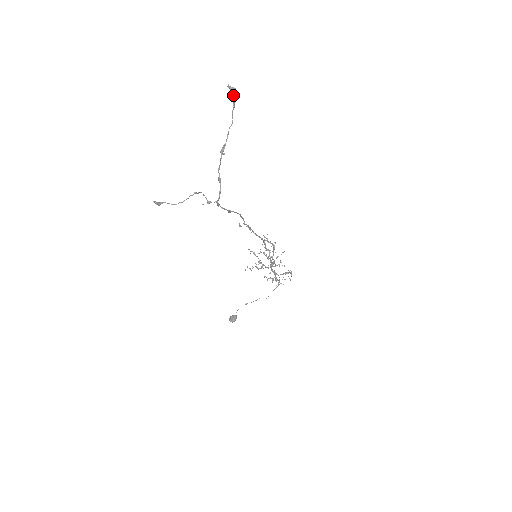
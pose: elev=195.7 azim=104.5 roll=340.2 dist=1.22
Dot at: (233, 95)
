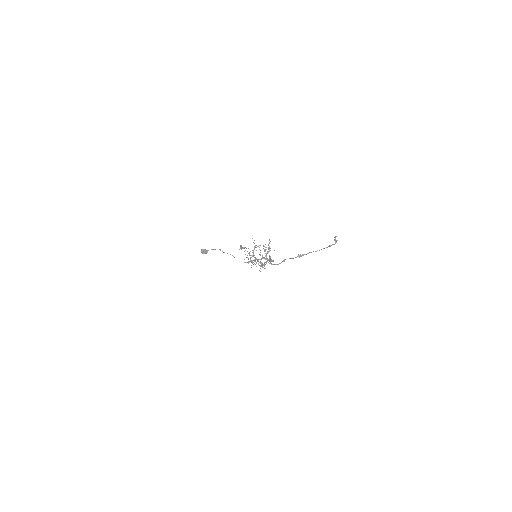
Dot at: (333, 244)
